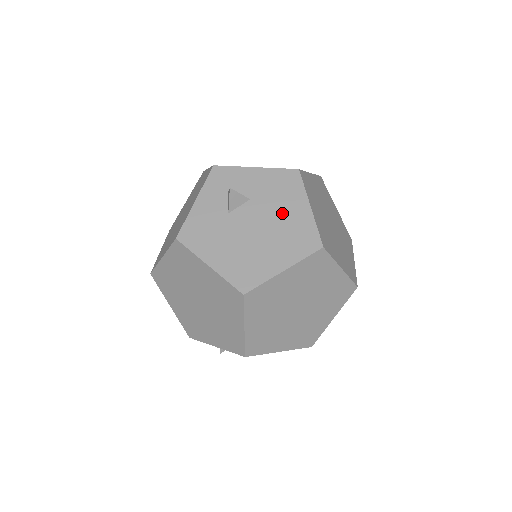
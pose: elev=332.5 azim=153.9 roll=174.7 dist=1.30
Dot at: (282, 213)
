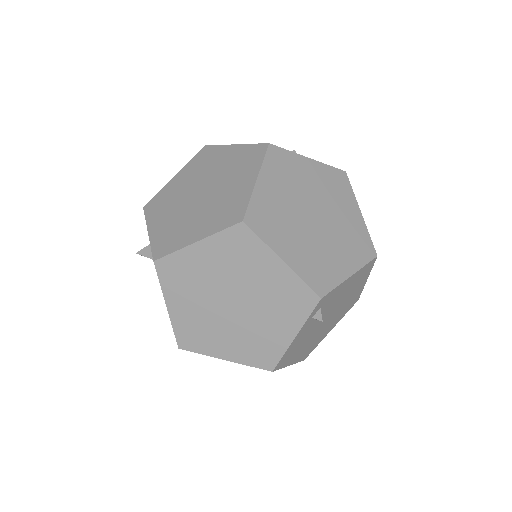
Dot at: occluded
